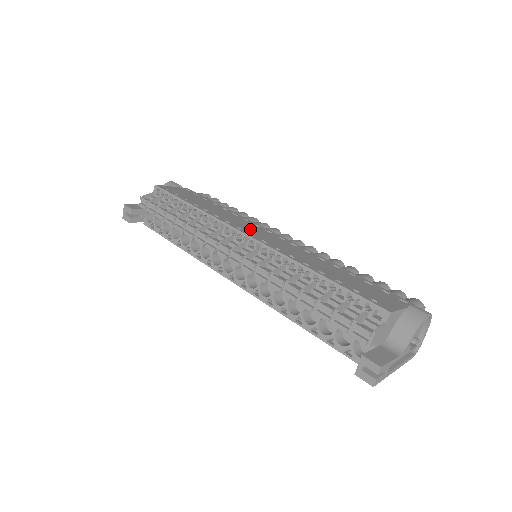
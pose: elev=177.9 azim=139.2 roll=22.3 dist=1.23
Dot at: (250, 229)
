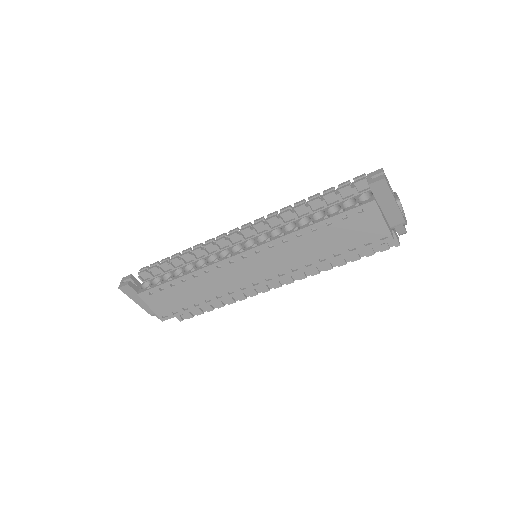
Dot at: occluded
